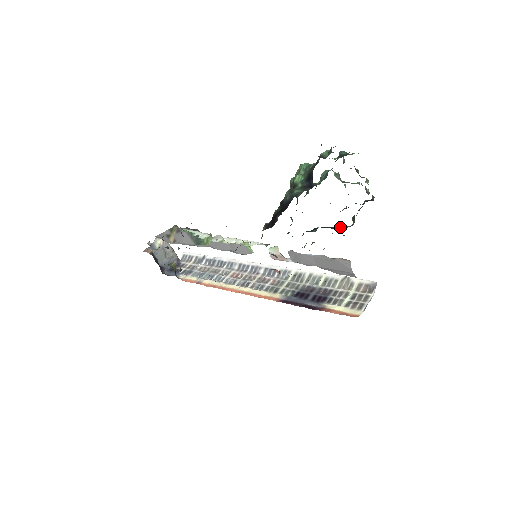
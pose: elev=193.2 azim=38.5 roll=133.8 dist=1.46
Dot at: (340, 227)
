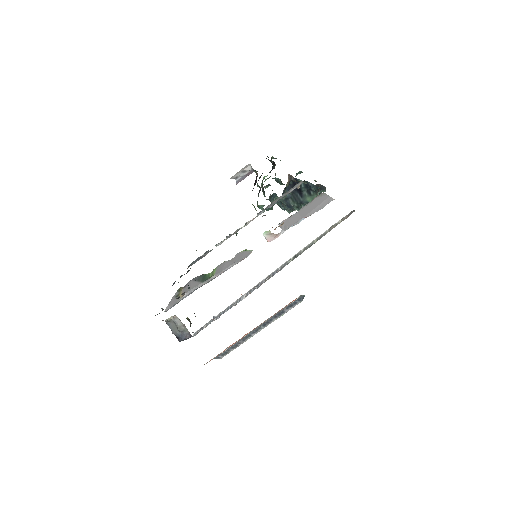
Dot at: (309, 198)
